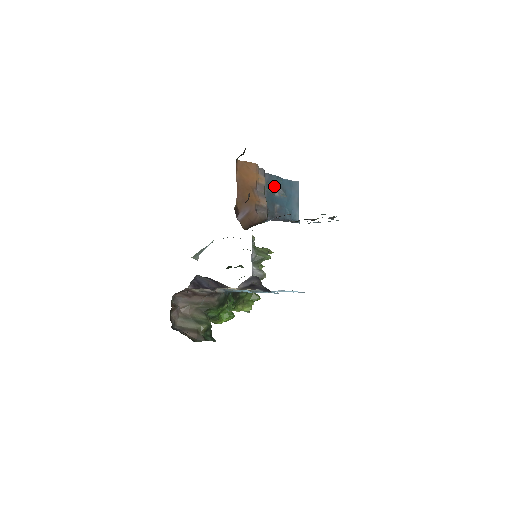
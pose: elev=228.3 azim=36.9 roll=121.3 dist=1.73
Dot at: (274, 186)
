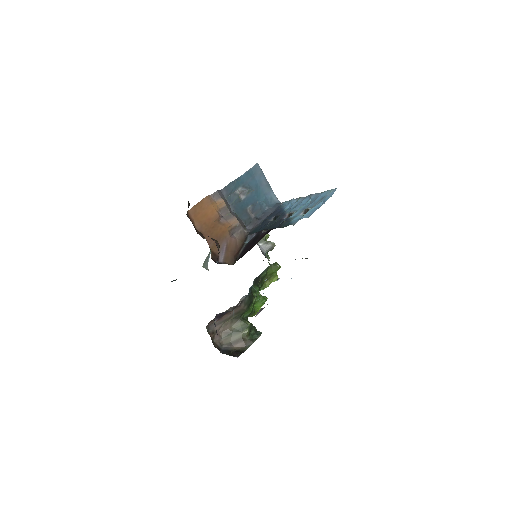
Dot at: (236, 193)
